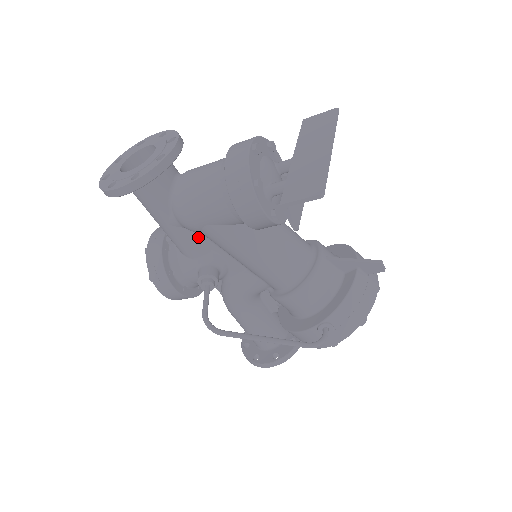
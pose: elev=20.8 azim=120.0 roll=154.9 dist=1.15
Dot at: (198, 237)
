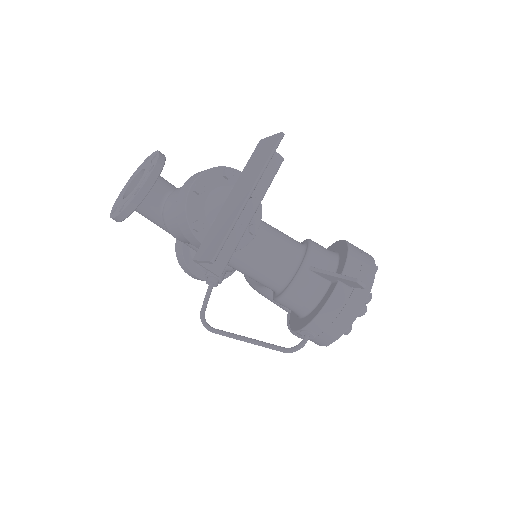
Dot at: occluded
